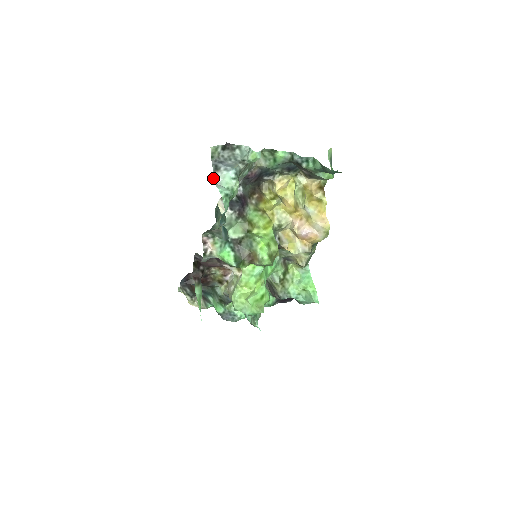
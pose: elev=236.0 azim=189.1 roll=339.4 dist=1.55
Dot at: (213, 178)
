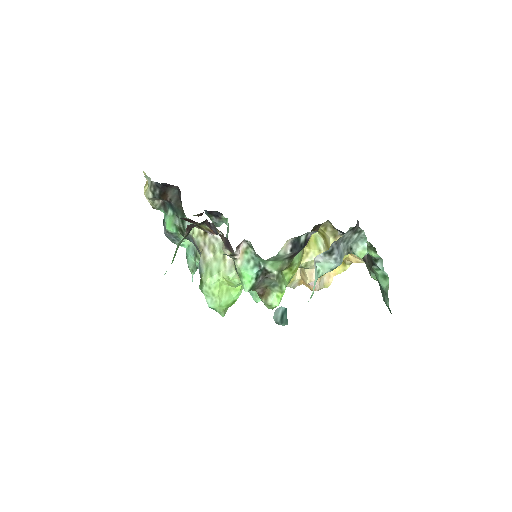
Dot at: (318, 255)
